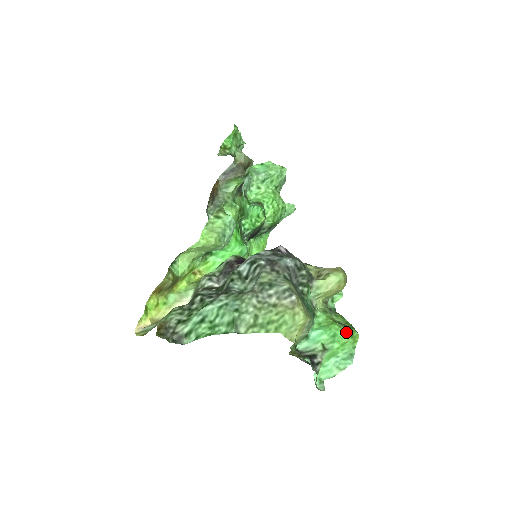
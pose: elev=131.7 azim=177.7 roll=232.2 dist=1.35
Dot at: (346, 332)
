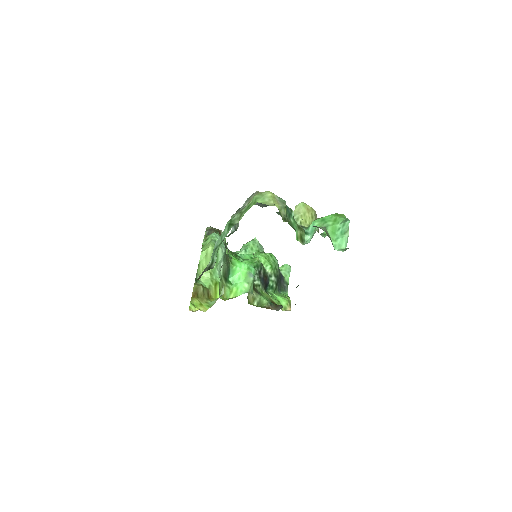
Dot at: (330, 215)
